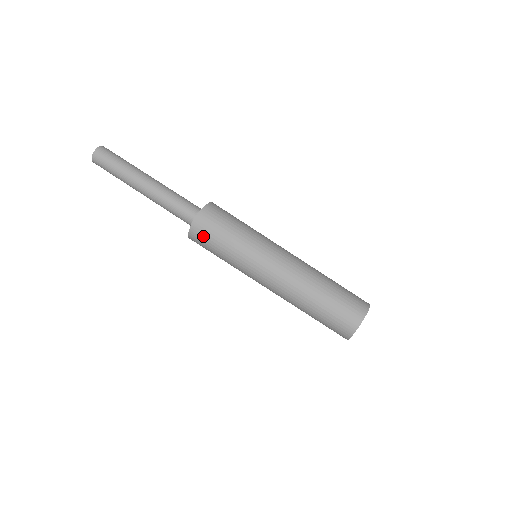
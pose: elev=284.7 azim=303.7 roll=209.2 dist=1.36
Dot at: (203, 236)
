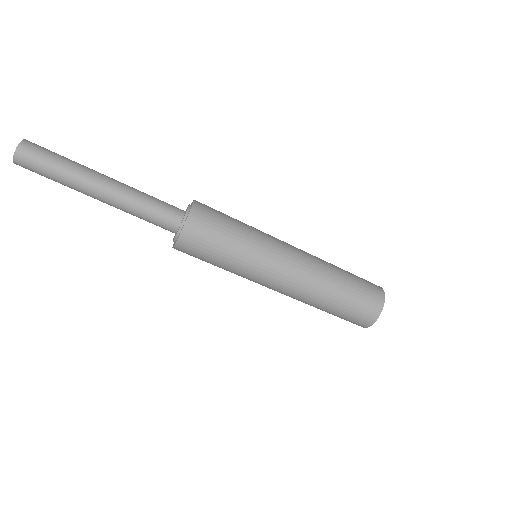
Dot at: (190, 255)
